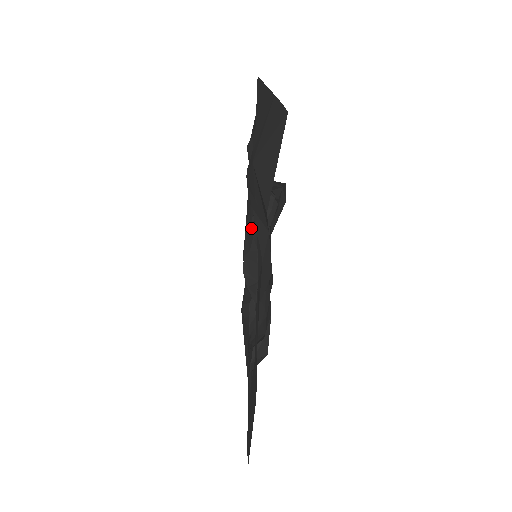
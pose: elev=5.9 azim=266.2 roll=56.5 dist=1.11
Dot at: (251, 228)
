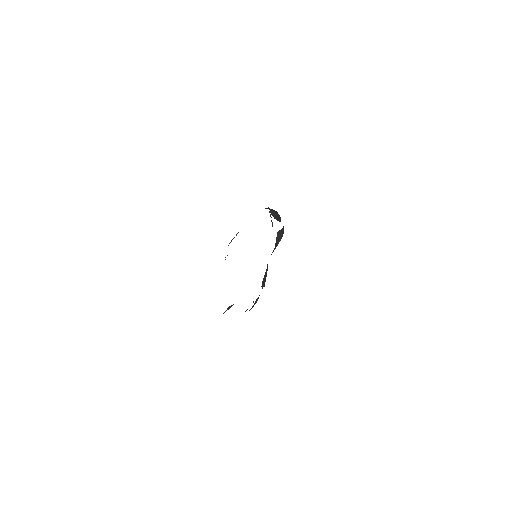
Dot at: occluded
